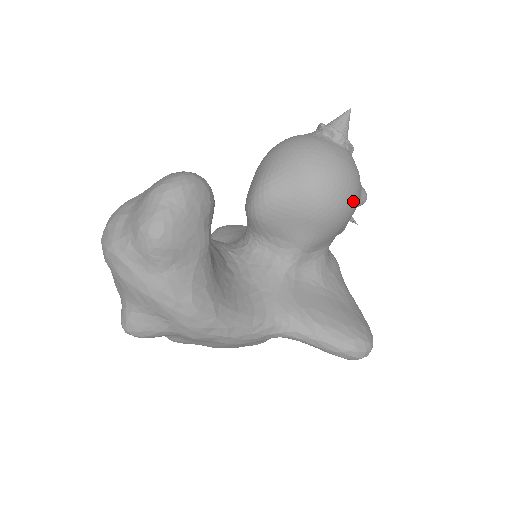
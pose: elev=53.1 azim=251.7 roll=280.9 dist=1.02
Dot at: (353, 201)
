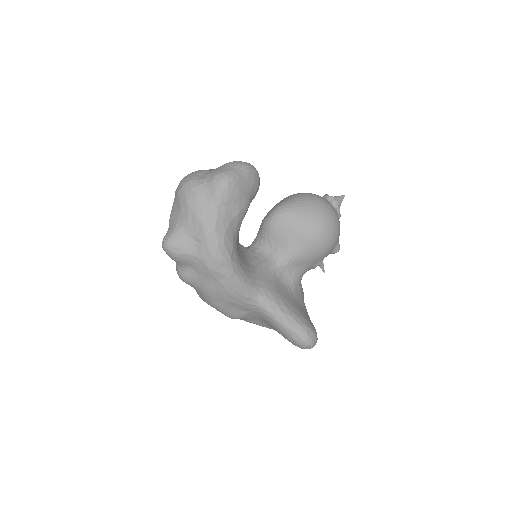
Dot at: (333, 241)
